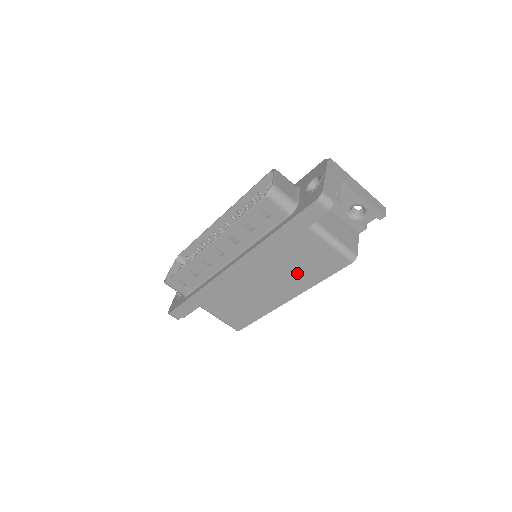
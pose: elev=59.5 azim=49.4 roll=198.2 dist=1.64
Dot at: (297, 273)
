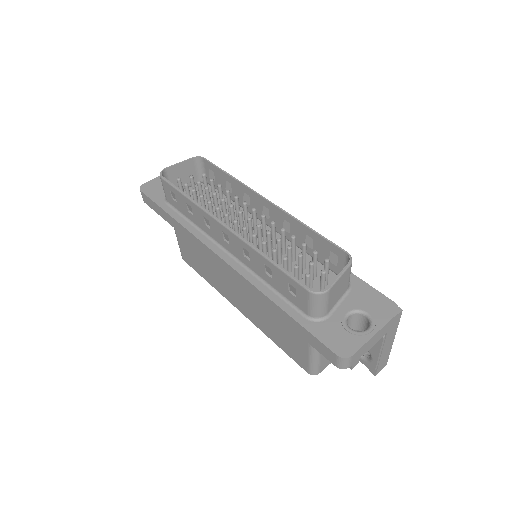
Dot at: (265, 320)
